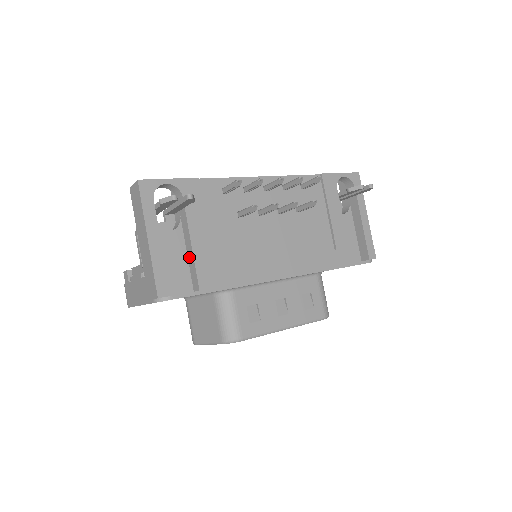
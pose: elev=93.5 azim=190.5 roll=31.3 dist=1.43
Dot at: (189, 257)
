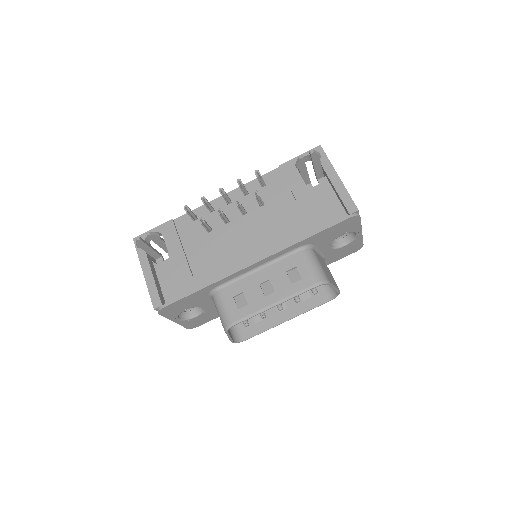
Dot at: occluded
